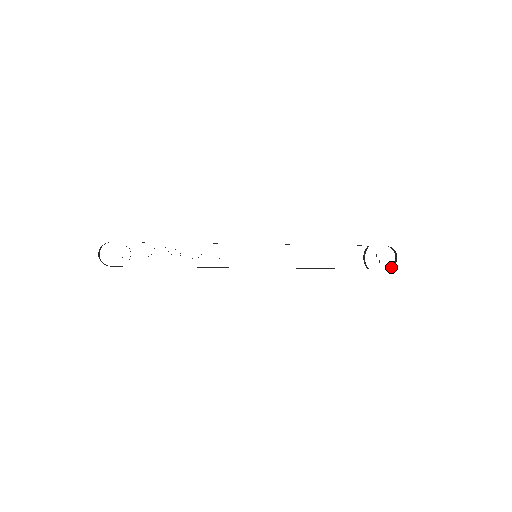
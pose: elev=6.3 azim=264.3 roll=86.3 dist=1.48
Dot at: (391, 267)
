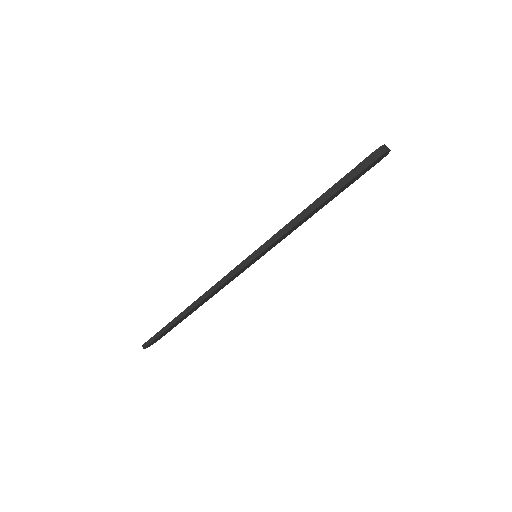
Dot at: (379, 149)
